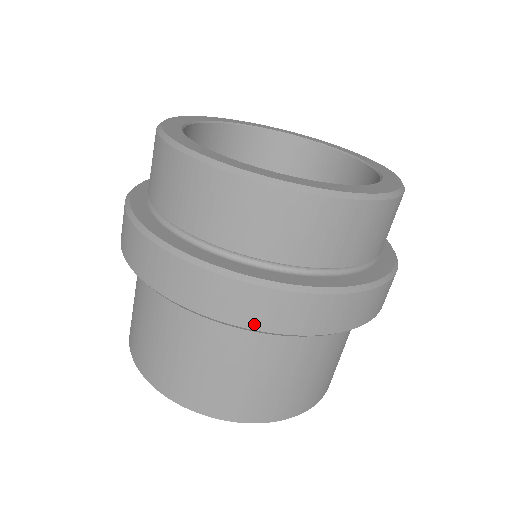
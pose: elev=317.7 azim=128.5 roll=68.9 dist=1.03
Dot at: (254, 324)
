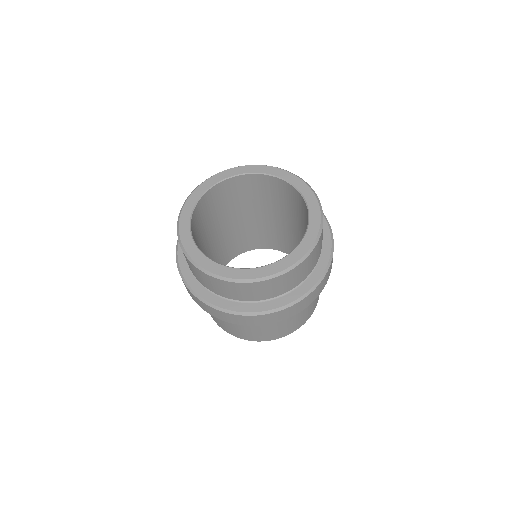
Dot at: (242, 324)
